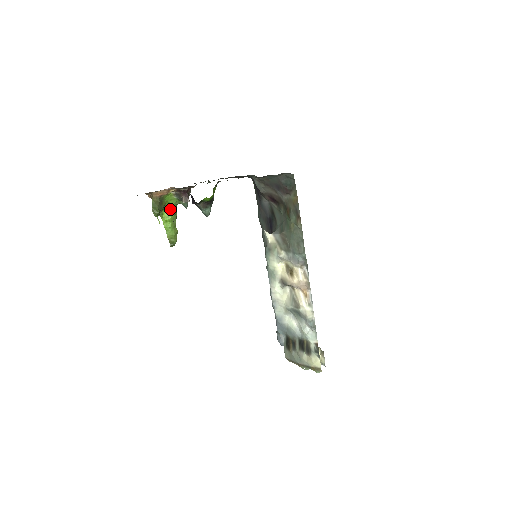
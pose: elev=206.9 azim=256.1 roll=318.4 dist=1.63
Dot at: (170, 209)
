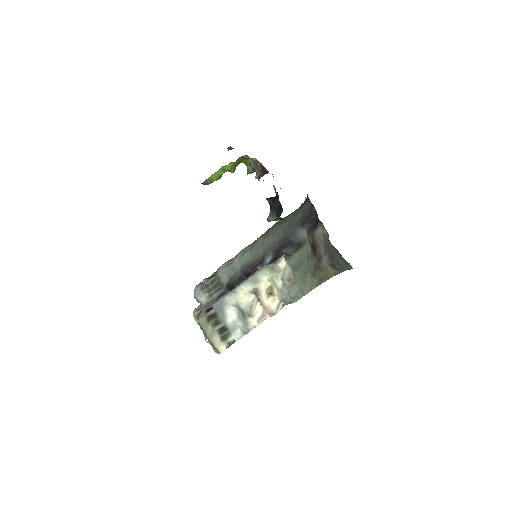
Dot at: occluded
